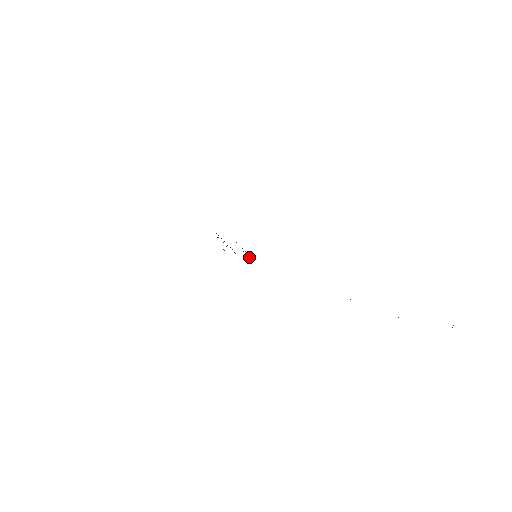
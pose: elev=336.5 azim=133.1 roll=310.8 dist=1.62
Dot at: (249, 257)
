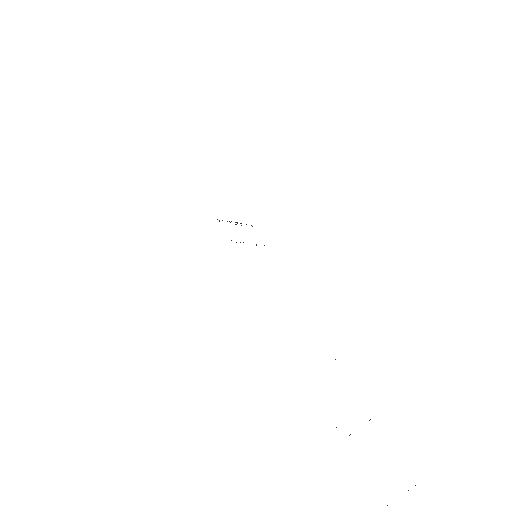
Dot at: occluded
